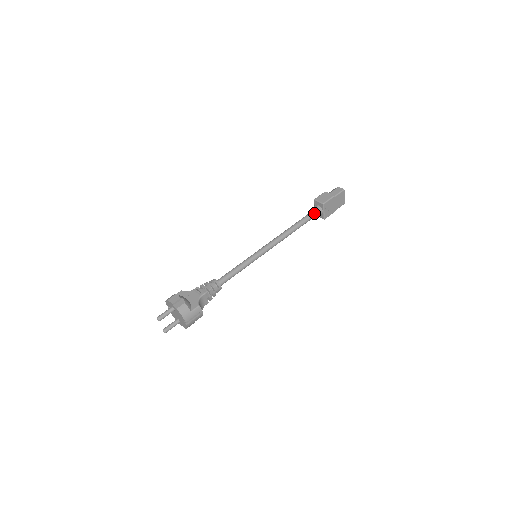
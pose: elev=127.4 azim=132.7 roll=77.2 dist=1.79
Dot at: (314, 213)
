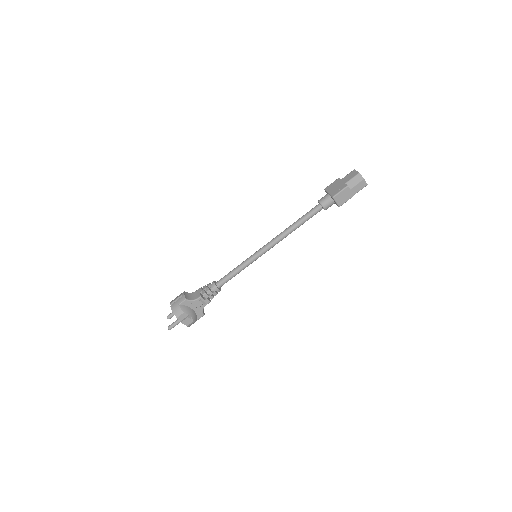
Dot at: occluded
